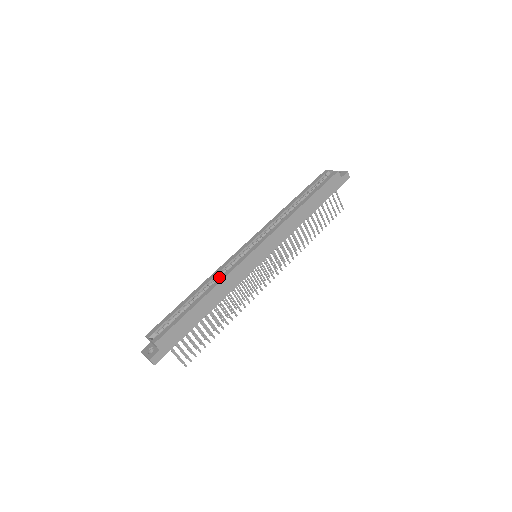
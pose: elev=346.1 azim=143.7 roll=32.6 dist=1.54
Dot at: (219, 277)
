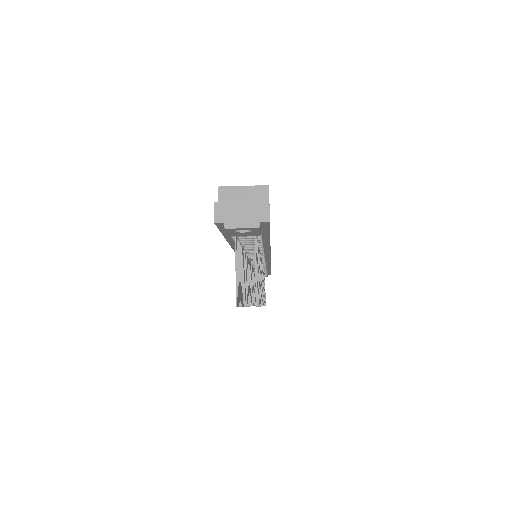
Dot at: occluded
